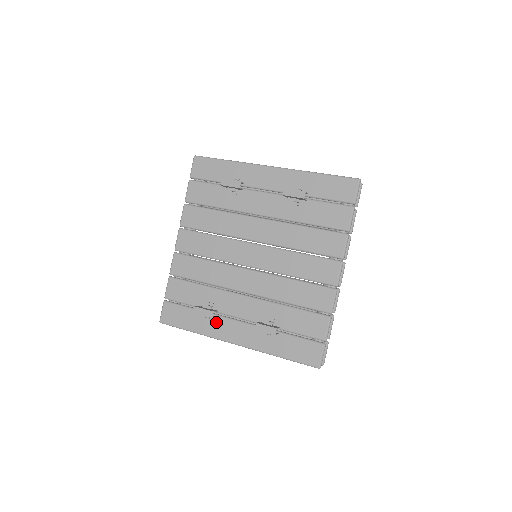
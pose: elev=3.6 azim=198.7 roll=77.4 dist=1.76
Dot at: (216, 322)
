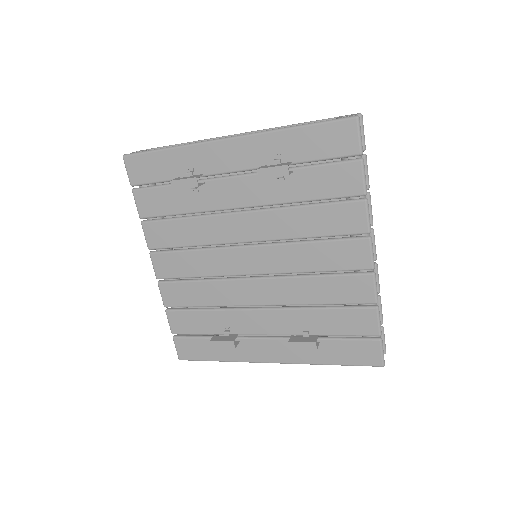
Dot at: (241, 346)
